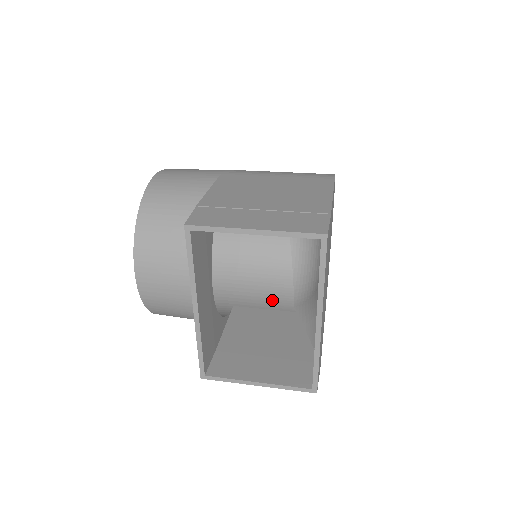
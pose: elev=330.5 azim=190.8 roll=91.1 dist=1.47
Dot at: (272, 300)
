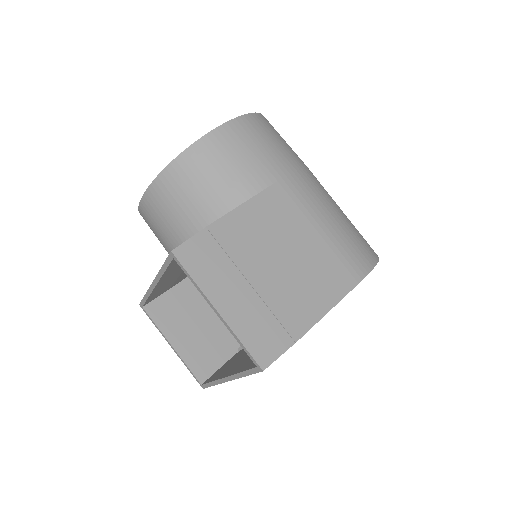
Dot at: occluded
